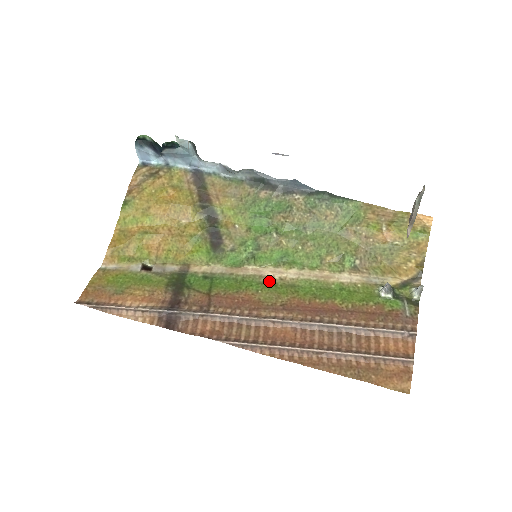
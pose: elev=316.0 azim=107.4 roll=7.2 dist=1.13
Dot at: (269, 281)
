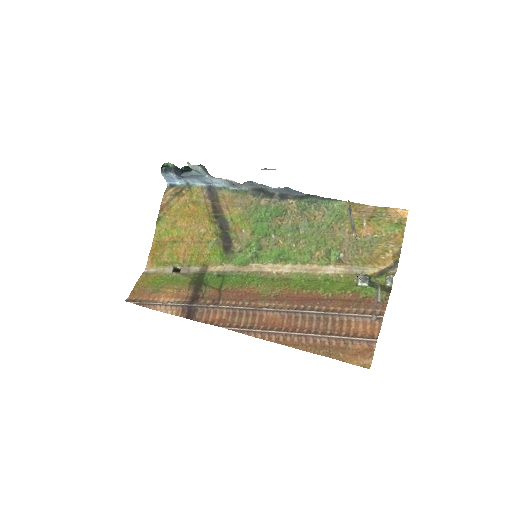
Dot at: (268, 276)
